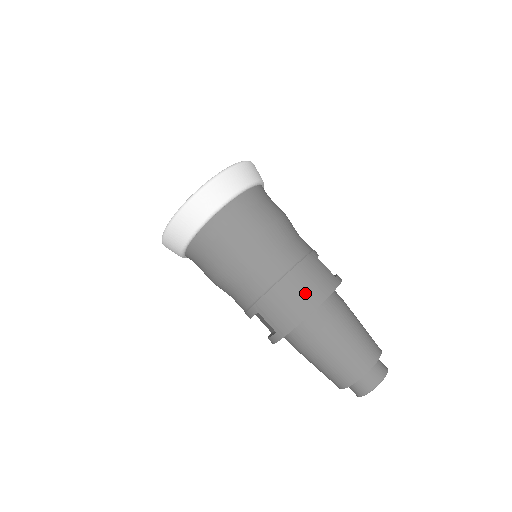
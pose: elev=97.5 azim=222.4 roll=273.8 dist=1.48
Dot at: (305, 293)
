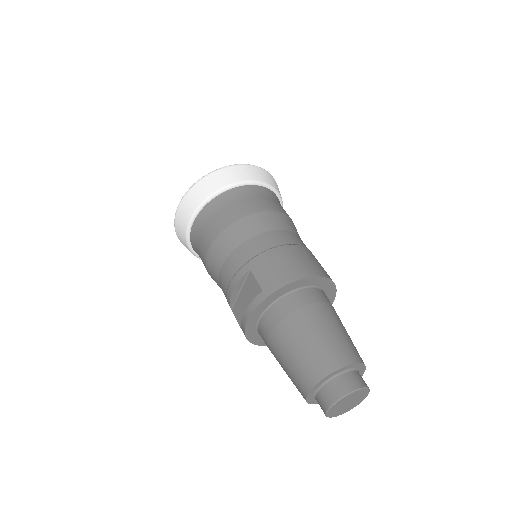
Dot at: (306, 262)
